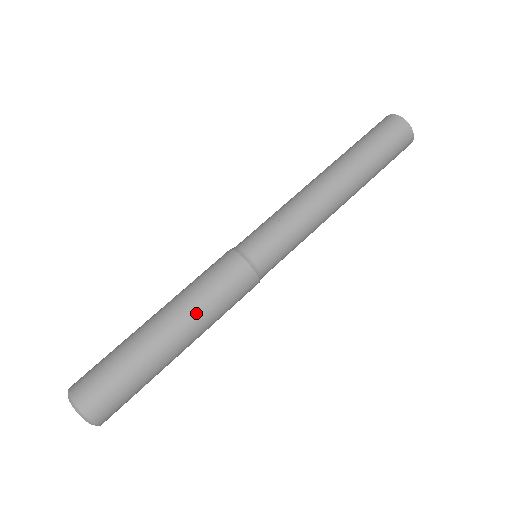
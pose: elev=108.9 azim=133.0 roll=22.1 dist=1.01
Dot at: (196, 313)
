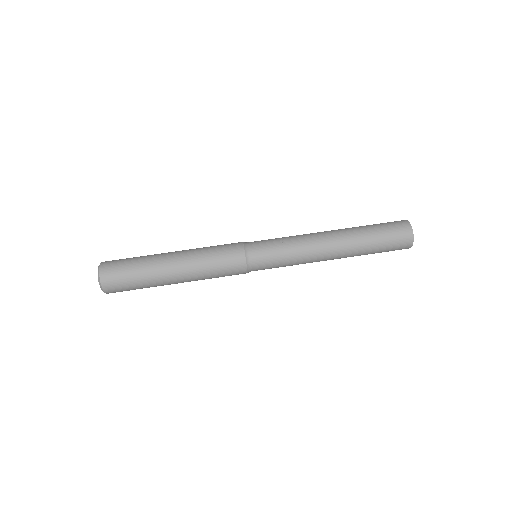
Dot at: (195, 259)
